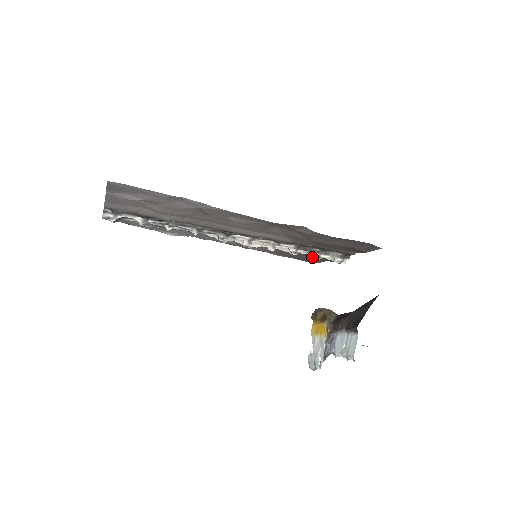
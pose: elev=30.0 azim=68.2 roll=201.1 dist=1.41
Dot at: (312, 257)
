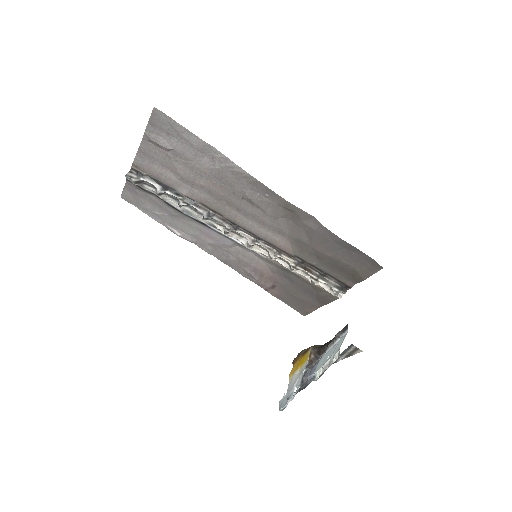
Dot at: (307, 295)
